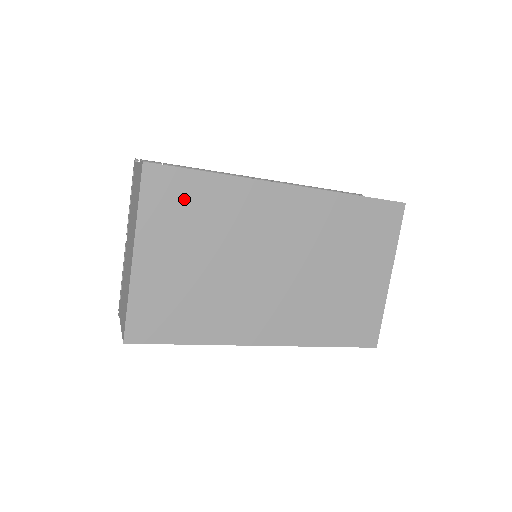
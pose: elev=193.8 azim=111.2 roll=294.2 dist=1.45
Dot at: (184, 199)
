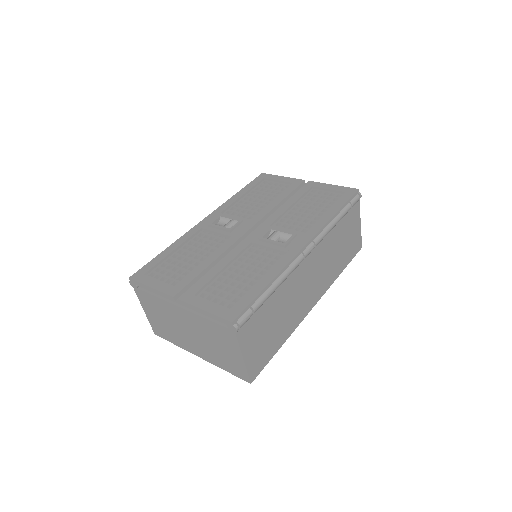
Dot at: occluded
